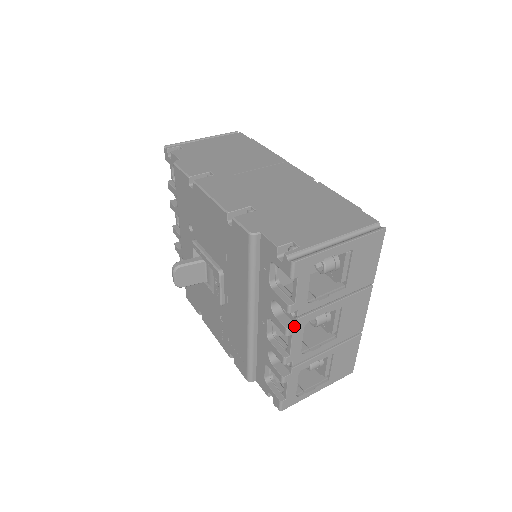
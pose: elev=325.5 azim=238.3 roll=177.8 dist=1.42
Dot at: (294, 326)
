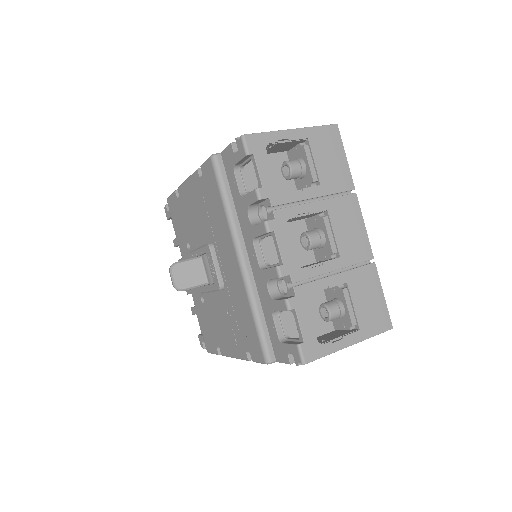
Dot at: (272, 219)
